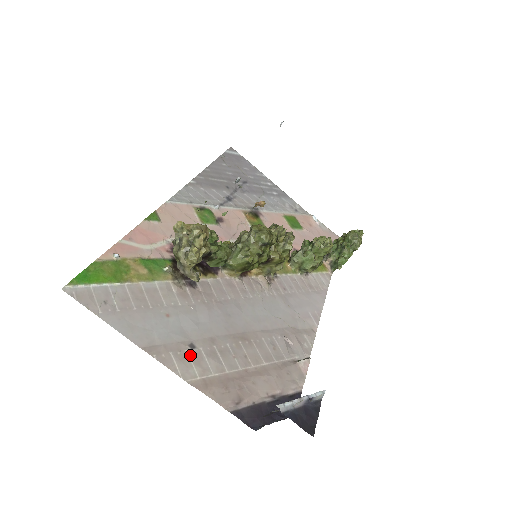
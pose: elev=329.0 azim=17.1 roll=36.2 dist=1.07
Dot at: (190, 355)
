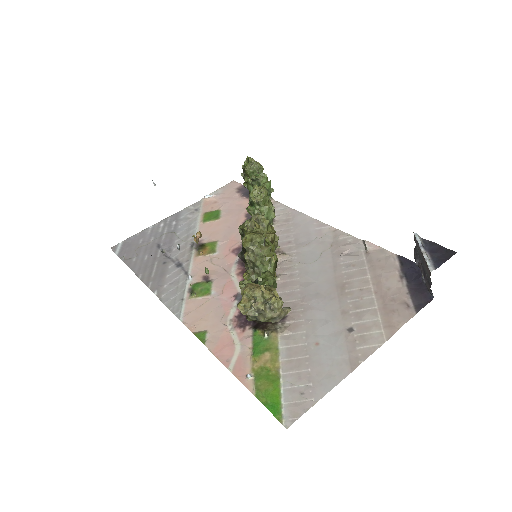
Dot at: (360, 333)
